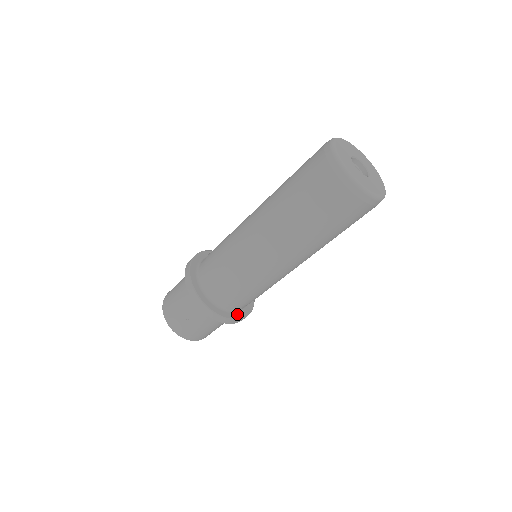
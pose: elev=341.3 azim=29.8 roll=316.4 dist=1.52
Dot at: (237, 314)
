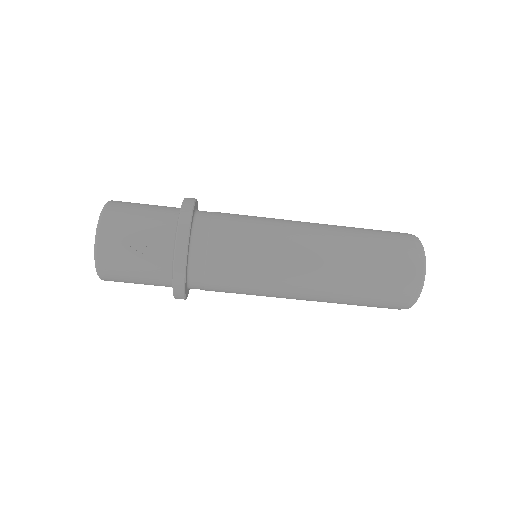
Dot at: occluded
